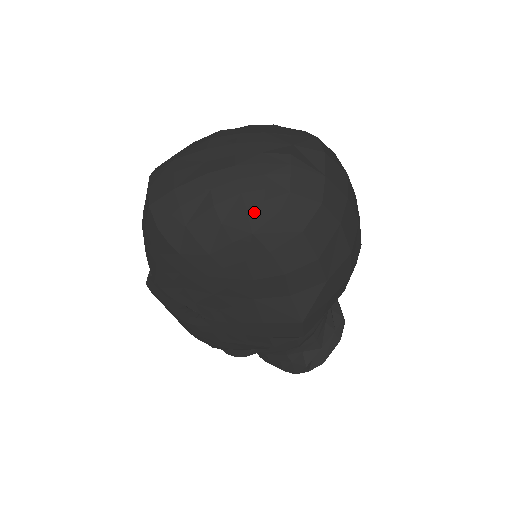
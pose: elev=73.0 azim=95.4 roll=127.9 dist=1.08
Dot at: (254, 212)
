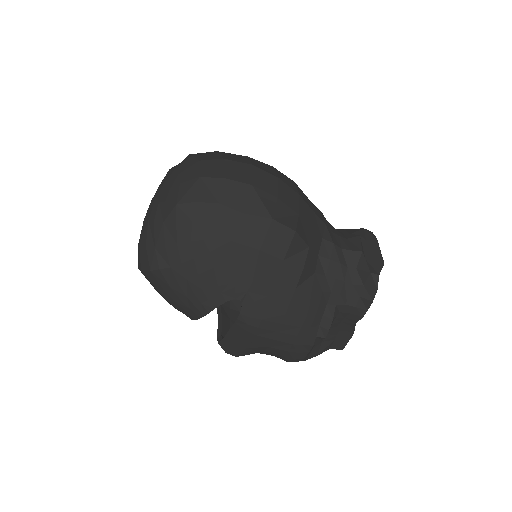
Dot at: (169, 198)
